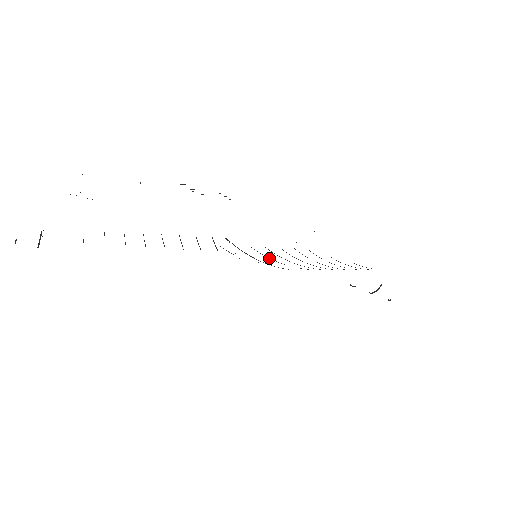
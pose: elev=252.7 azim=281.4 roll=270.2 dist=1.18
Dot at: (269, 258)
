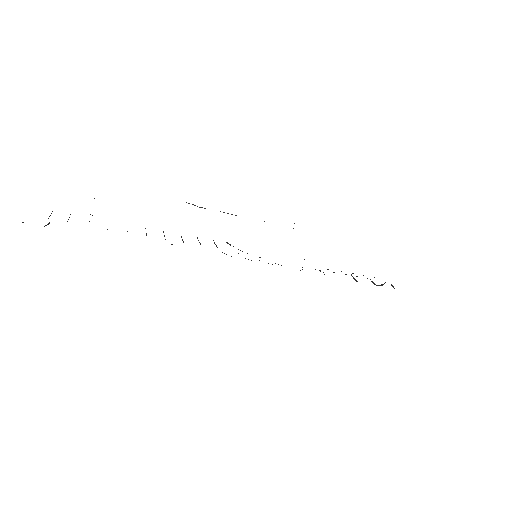
Dot at: occluded
